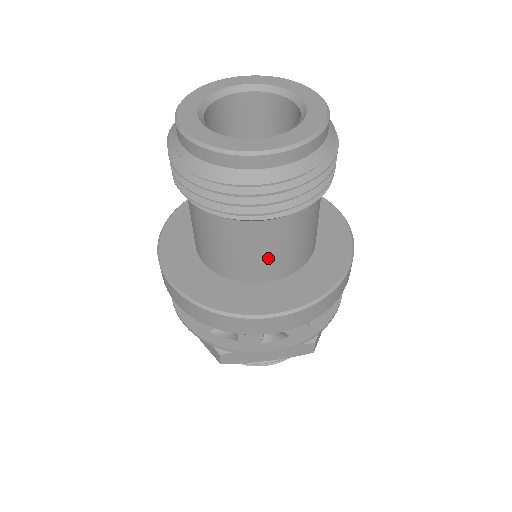
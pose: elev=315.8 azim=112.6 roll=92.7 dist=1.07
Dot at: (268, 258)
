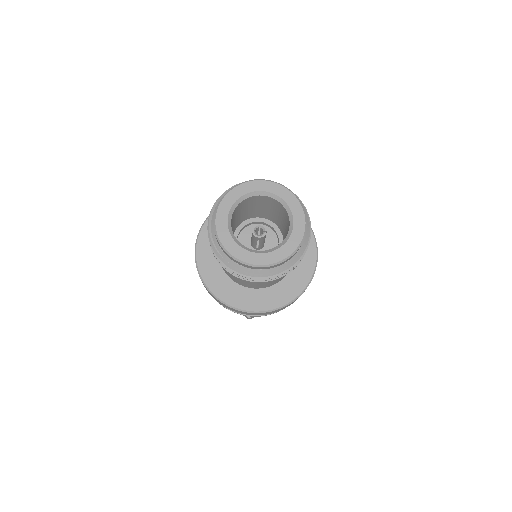
Dot at: (276, 280)
